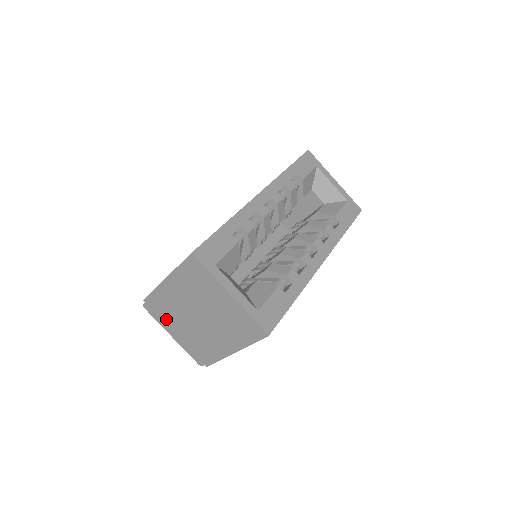
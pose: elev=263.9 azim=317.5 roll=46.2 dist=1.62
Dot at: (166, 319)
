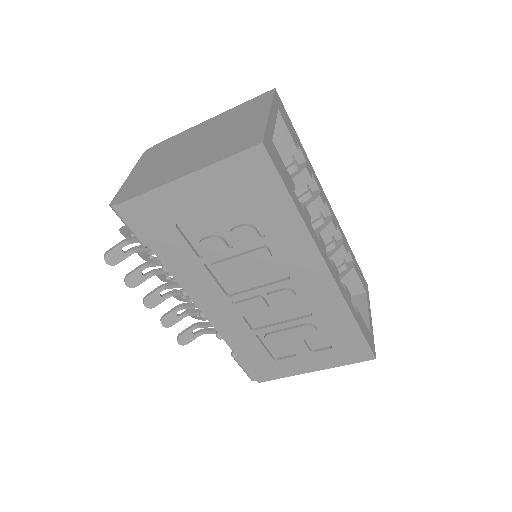
Dot at: (152, 158)
